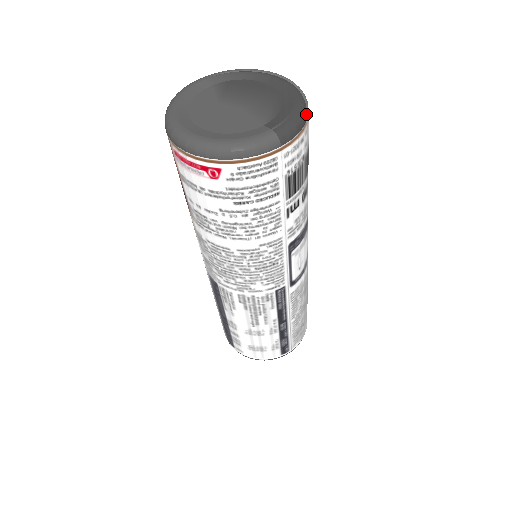
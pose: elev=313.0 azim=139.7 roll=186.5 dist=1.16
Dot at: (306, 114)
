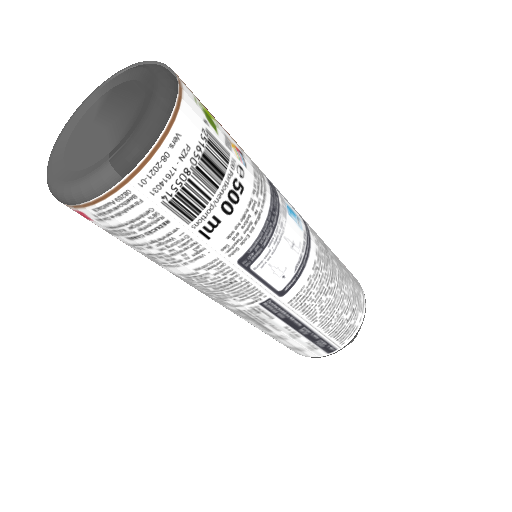
Dot at: (159, 123)
